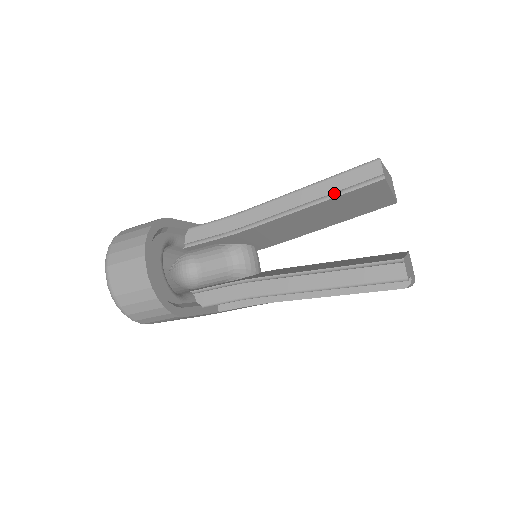
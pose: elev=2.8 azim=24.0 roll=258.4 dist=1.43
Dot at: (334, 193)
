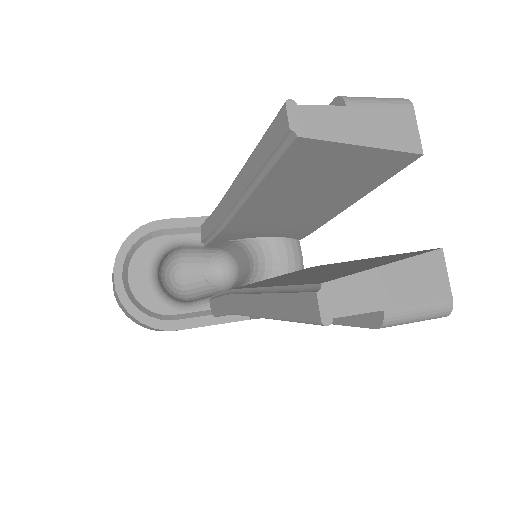
Dot at: (261, 171)
